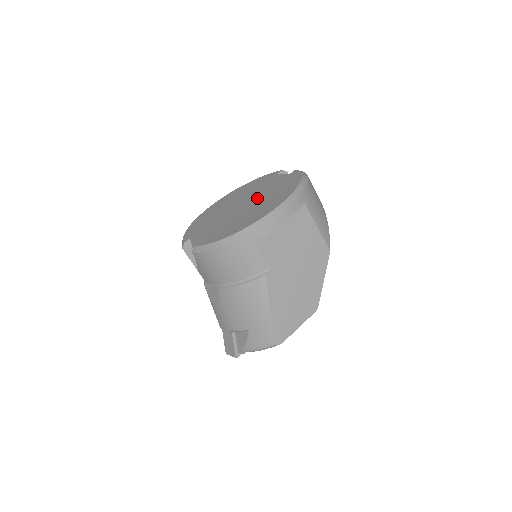
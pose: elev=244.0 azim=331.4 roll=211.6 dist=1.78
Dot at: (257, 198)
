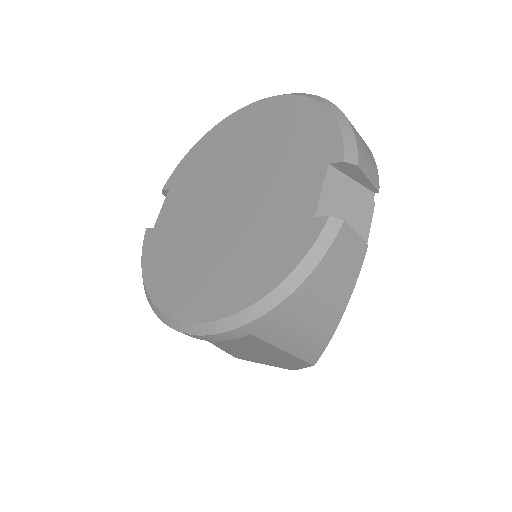
Dot at: (238, 222)
